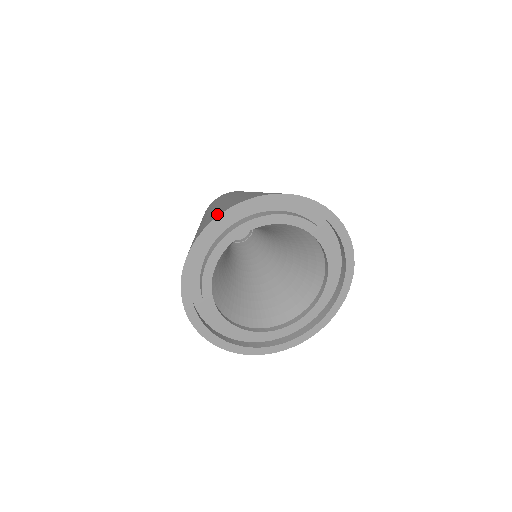
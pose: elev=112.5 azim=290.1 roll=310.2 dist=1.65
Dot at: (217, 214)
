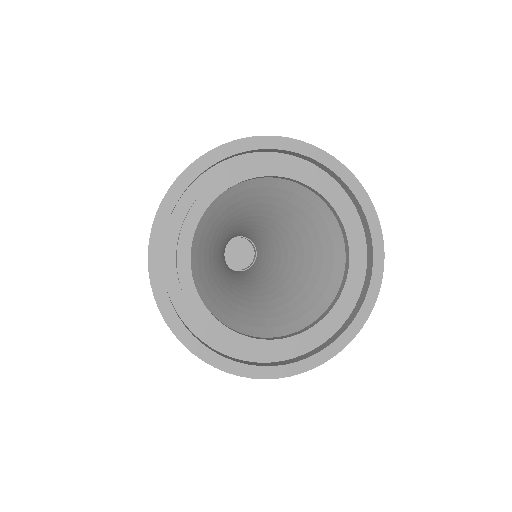
Dot at: occluded
